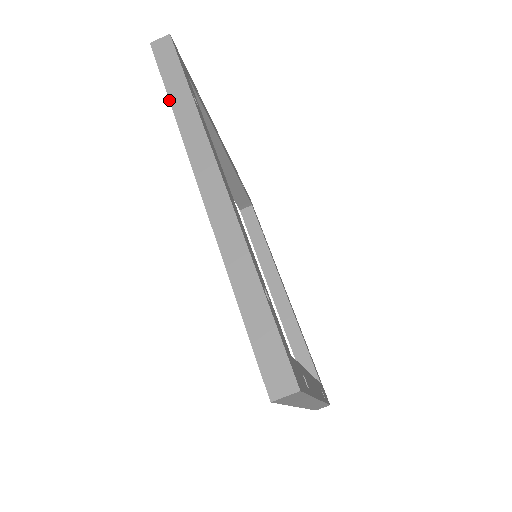
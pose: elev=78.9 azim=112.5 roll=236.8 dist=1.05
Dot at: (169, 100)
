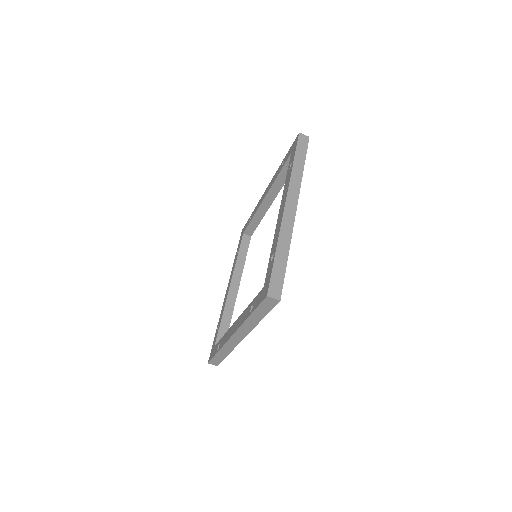
Dot at: (294, 161)
